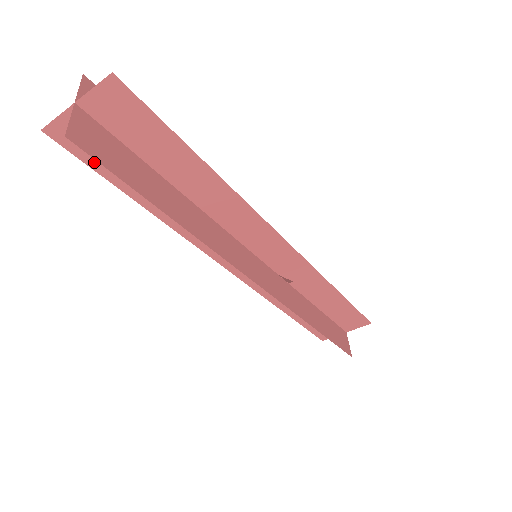
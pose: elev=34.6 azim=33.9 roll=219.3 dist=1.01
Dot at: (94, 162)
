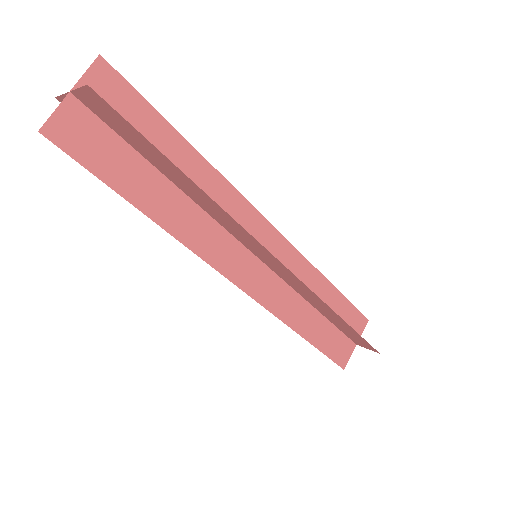
Dot at: occluded
